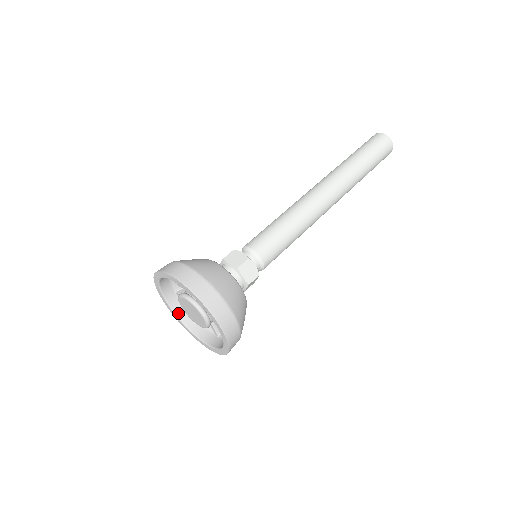
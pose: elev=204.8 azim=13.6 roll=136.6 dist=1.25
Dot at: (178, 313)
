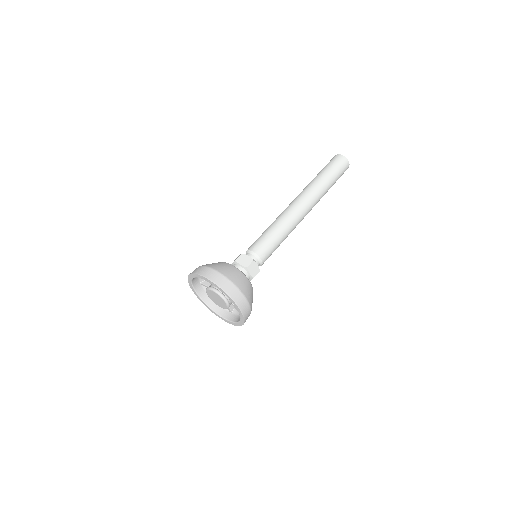
Dot at: (202, 297)
